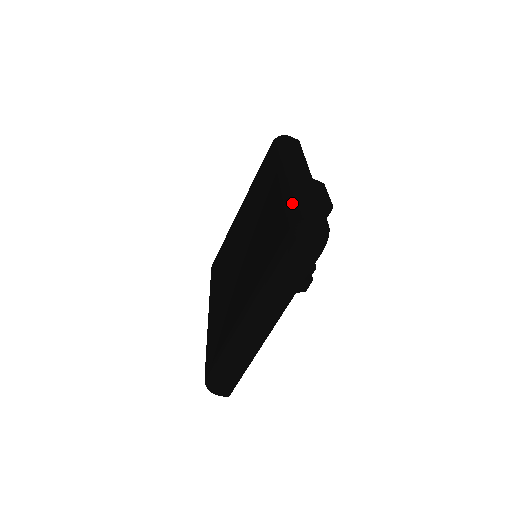
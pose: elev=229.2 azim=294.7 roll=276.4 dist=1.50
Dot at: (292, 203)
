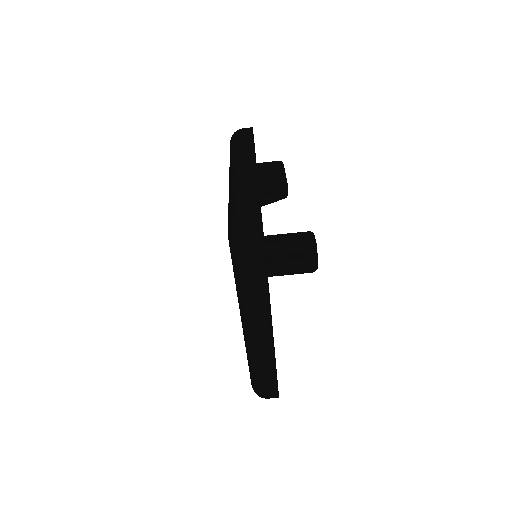
Dot at: (229, 206)
